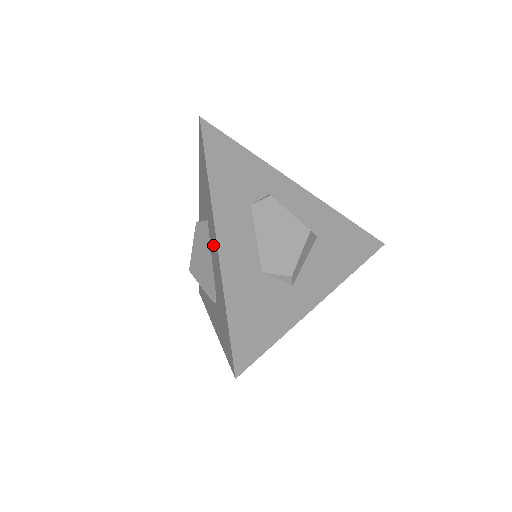
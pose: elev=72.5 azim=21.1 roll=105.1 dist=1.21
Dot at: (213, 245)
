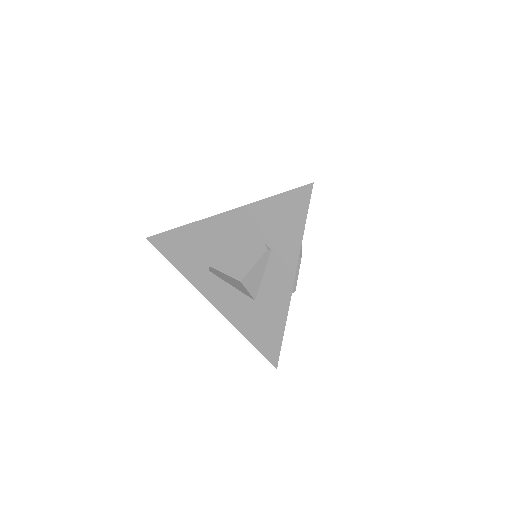
Dot at: (227, 230)
